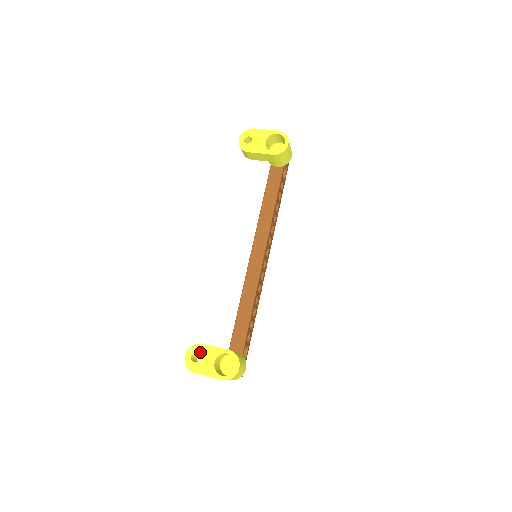
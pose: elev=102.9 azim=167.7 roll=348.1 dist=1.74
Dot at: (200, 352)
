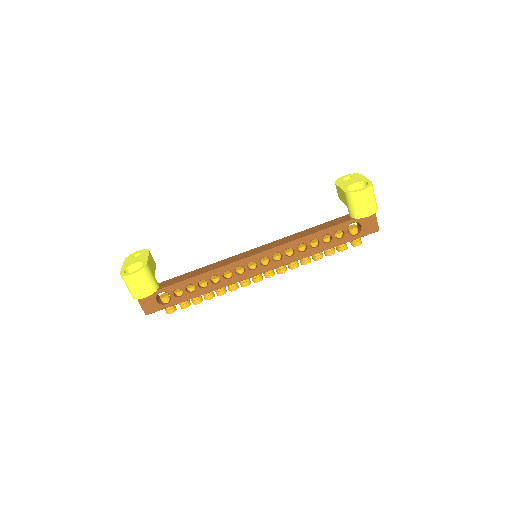
Dot at: (142, 254)
